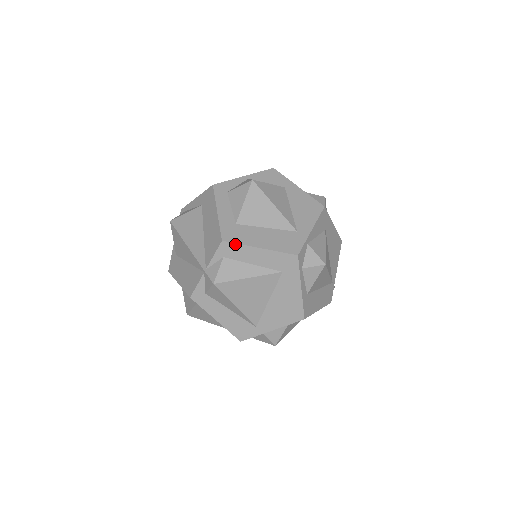
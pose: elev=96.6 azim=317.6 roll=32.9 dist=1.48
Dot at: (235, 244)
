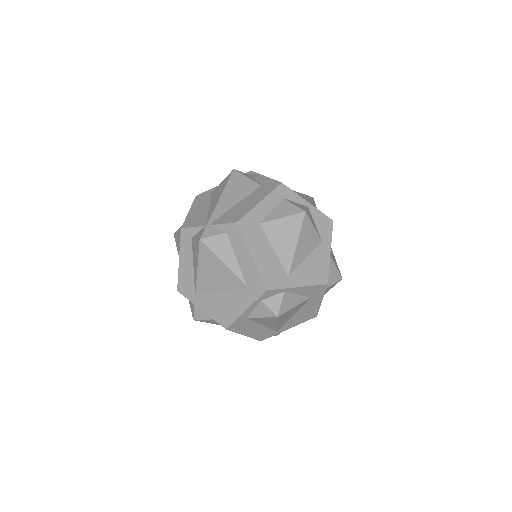
Dot at: (242, 234)
